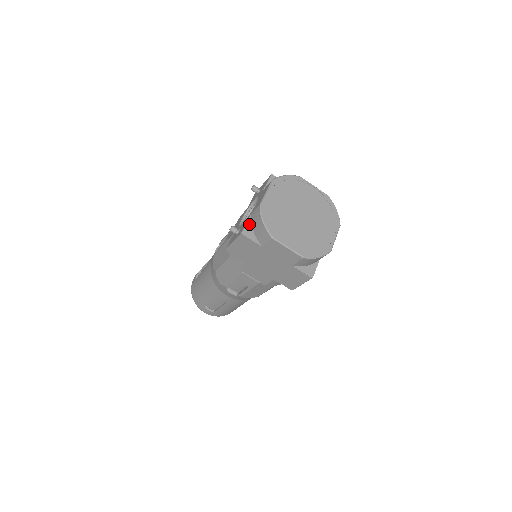
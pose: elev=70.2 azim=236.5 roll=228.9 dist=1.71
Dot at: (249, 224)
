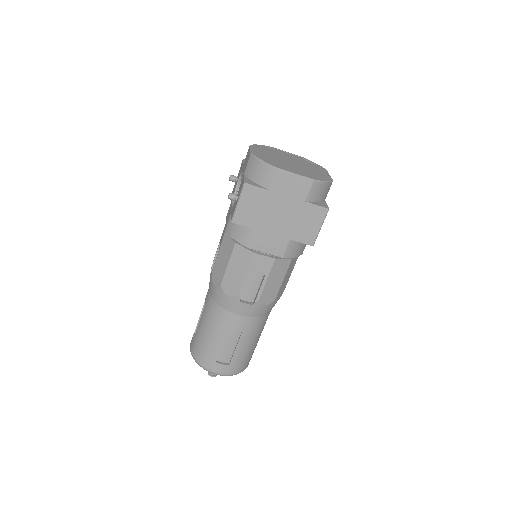
Dot at: (247, 179)
